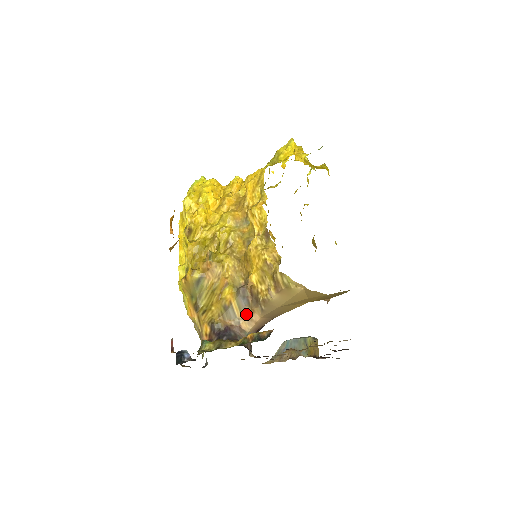
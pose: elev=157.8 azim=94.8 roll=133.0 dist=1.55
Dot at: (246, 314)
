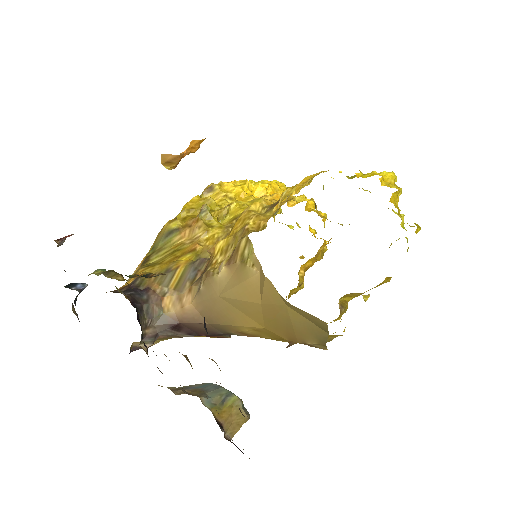
Dot at: (181, 289)
